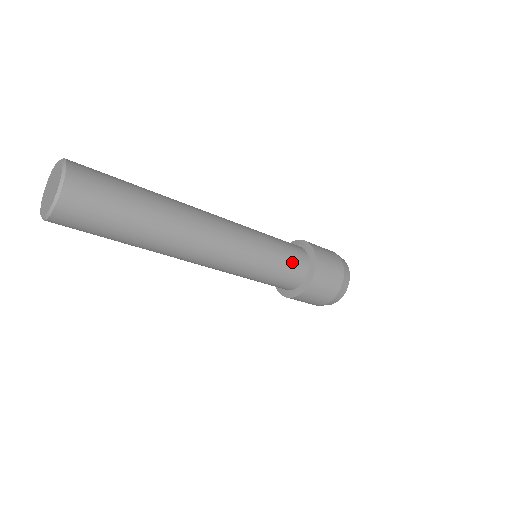
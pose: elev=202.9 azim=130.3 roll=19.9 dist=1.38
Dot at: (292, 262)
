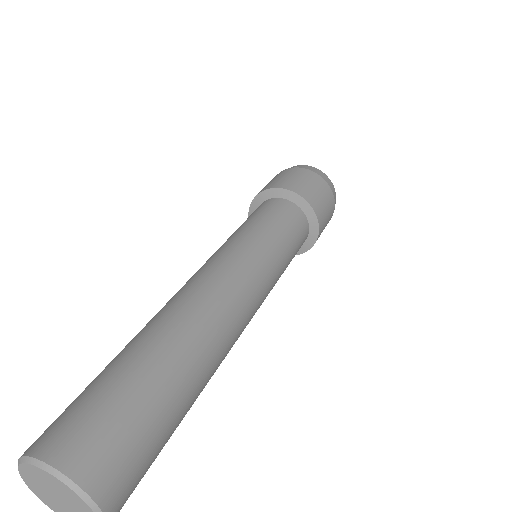
Dot at: (297, 235)
